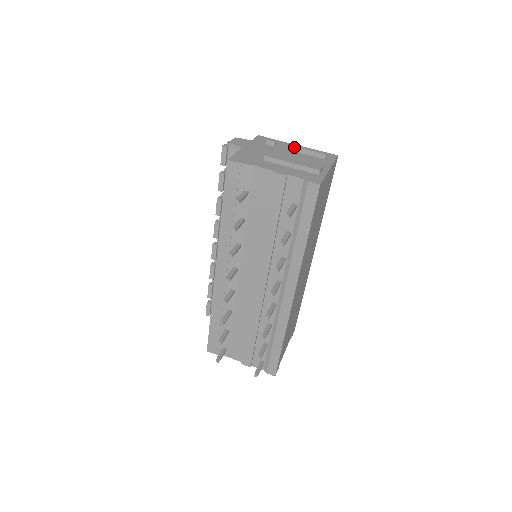
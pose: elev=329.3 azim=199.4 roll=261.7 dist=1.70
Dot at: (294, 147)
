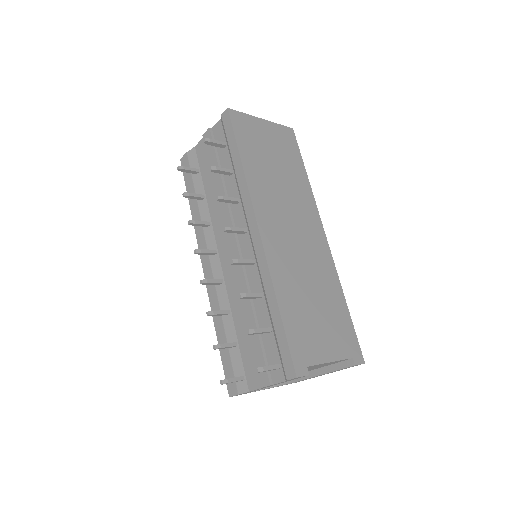
Dot at: occluded
